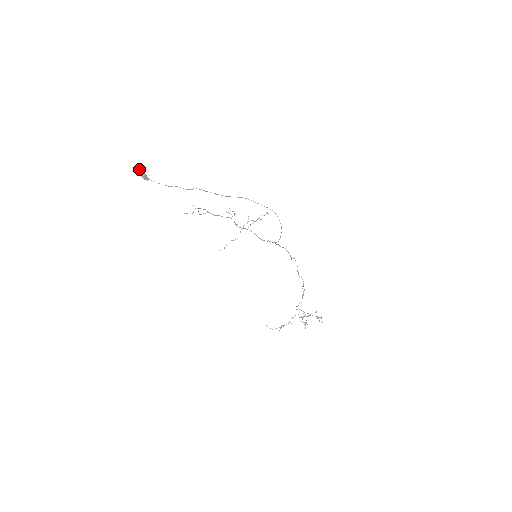
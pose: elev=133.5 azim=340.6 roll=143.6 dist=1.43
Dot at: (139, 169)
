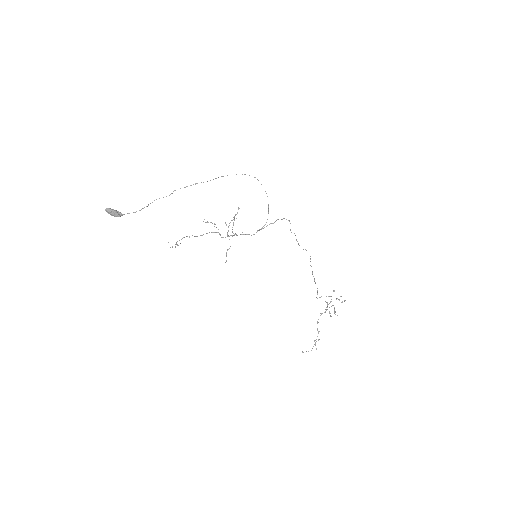
Dot at: (107, 208)
